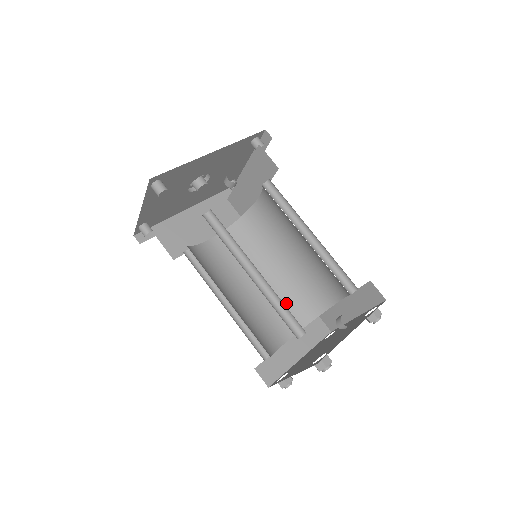
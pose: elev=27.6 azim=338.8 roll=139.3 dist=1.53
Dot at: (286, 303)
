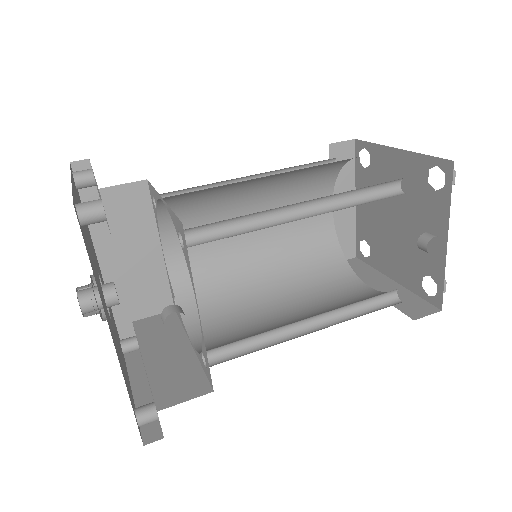
Dot at: (298, 192)
